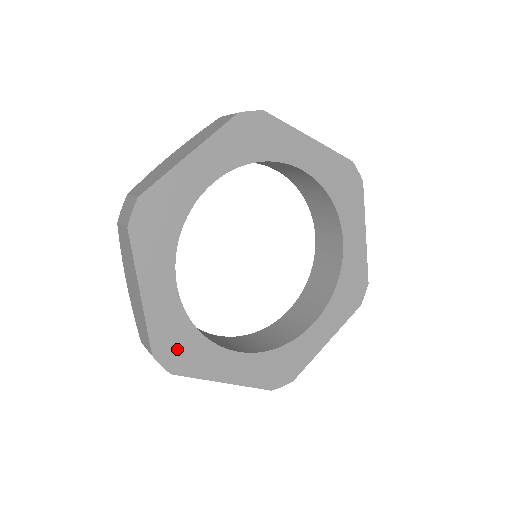
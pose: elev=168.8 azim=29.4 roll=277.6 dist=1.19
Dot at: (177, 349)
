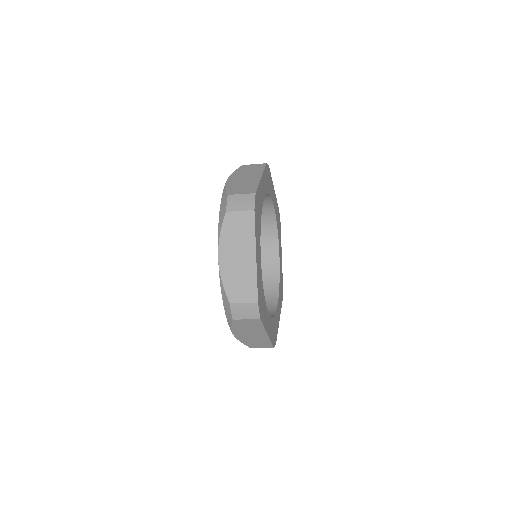
Dot at: (261, 301)
